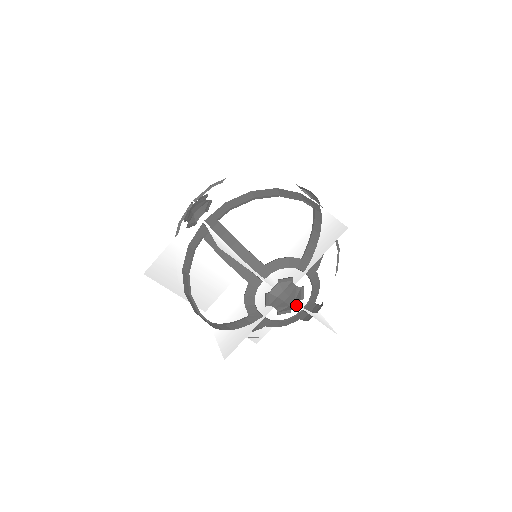
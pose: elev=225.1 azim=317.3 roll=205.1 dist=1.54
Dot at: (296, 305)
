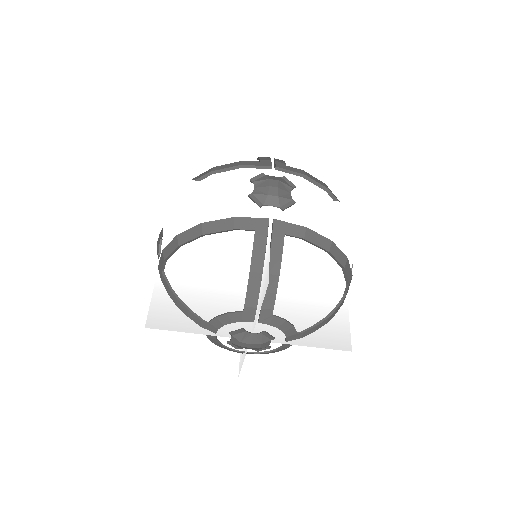
Dot at: (272, 342)
